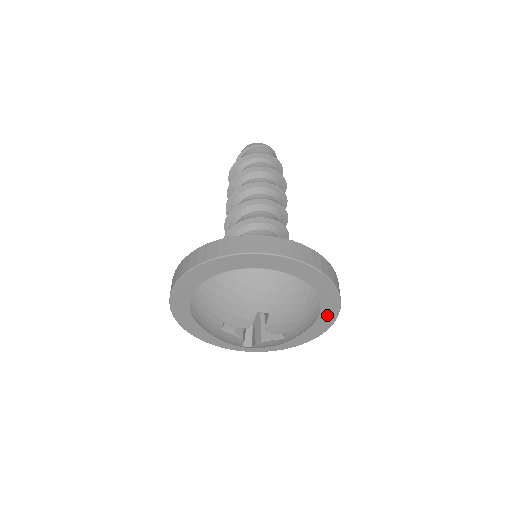
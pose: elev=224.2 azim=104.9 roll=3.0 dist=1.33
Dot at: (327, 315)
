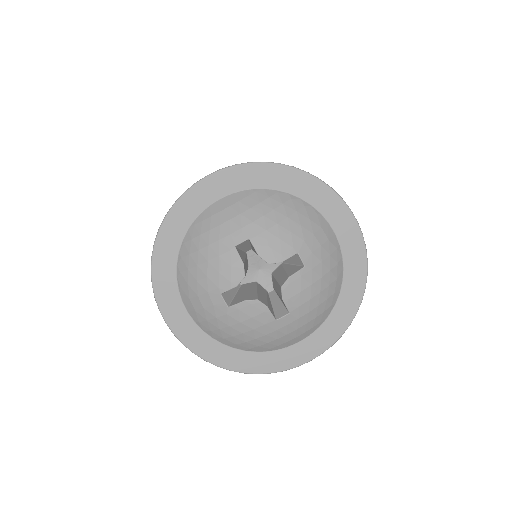
Dot at: (337, 217)
